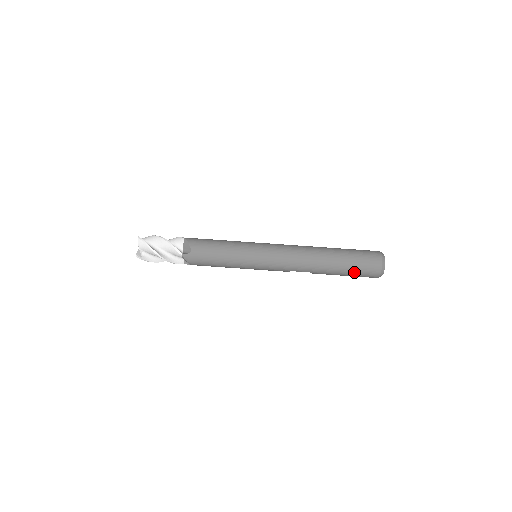
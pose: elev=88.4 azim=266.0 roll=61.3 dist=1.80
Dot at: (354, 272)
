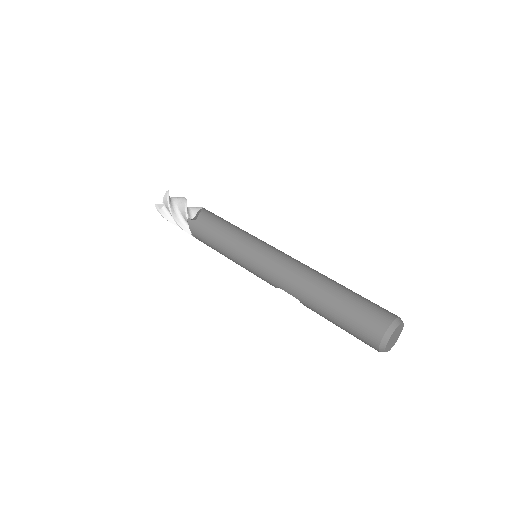
Dot at: (347, 323)
